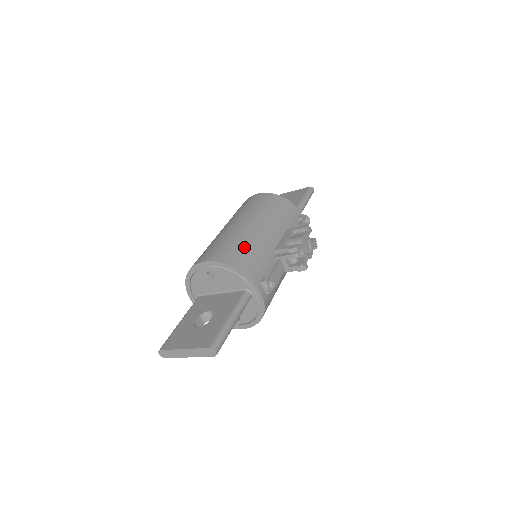
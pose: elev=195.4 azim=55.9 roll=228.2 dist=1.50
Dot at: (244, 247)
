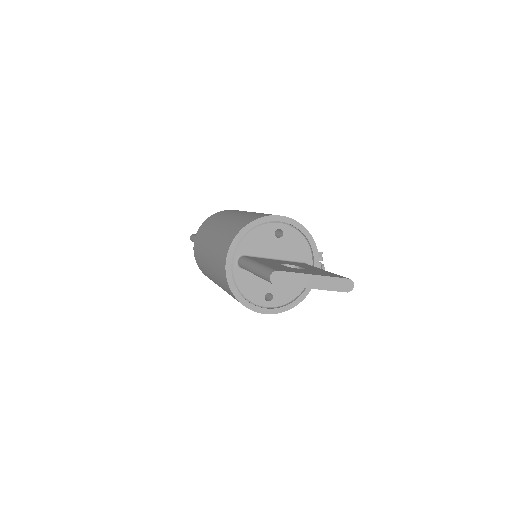
Dot at: occluded
